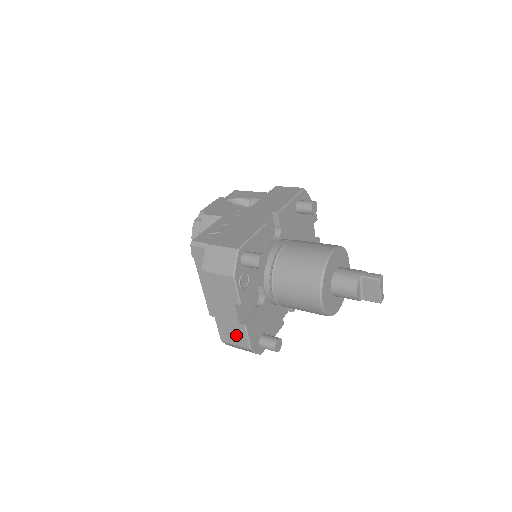
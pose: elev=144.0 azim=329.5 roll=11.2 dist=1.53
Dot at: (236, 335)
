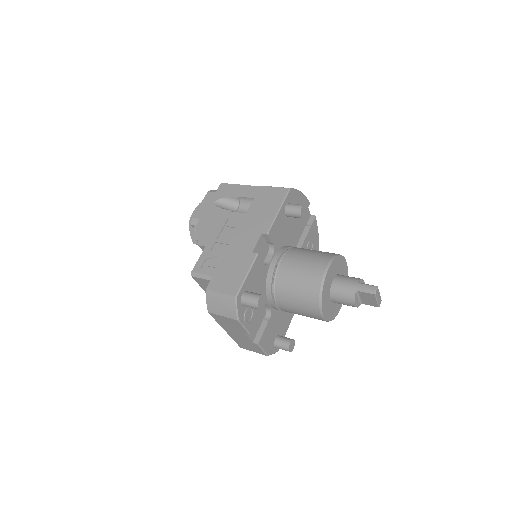
Dot at: (252, 347)
